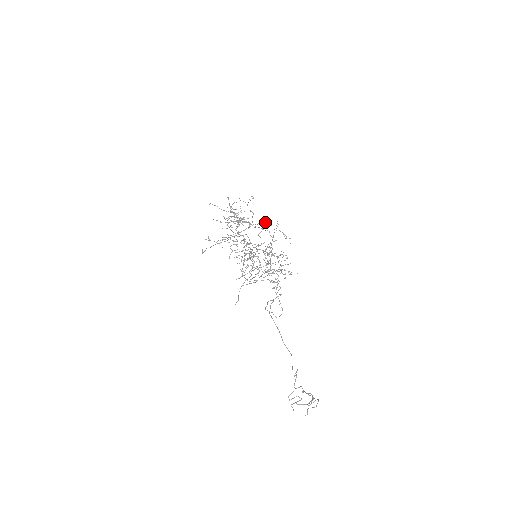
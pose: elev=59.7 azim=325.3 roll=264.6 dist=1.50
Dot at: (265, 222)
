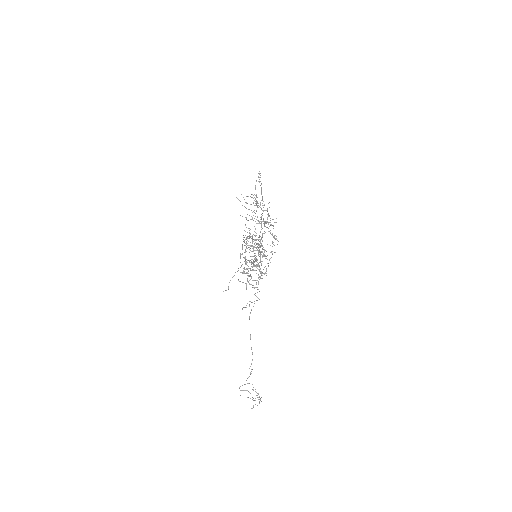
Dot at: occluded
